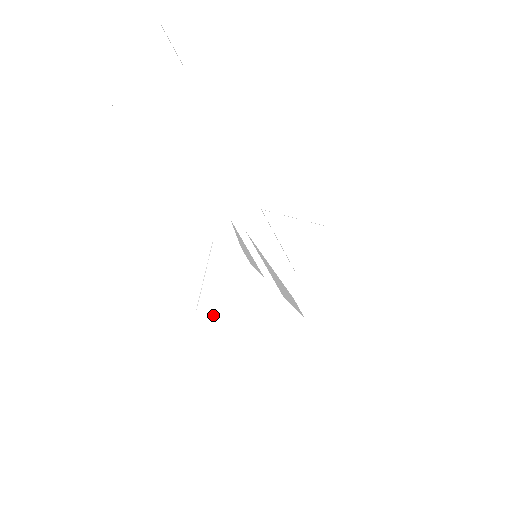
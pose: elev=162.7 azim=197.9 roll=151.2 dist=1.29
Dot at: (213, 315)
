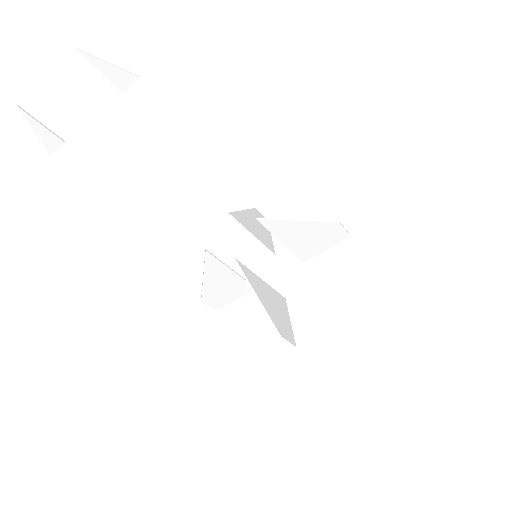
Dot at: (219, 301)
